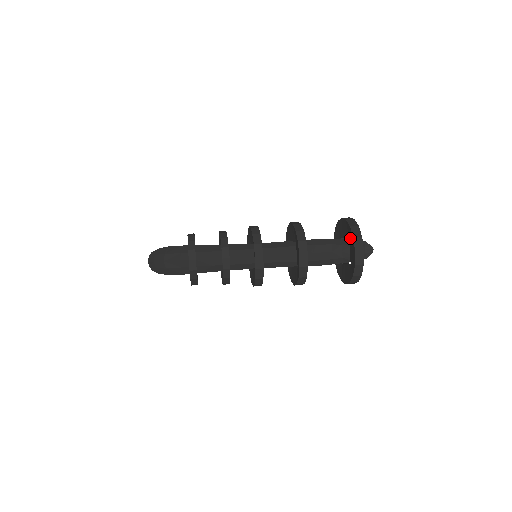
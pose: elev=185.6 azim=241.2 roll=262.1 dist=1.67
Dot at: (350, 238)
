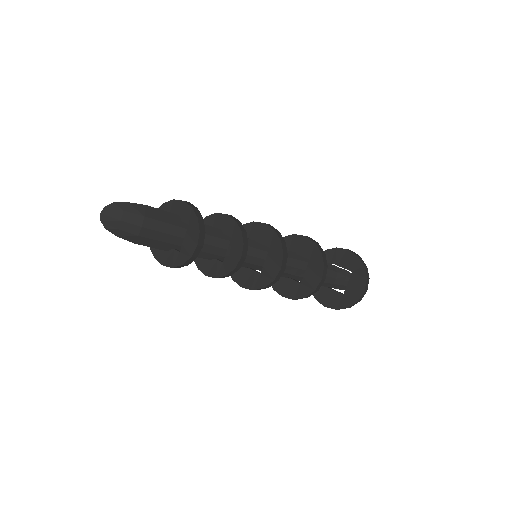
Dot at: (357, 274)
